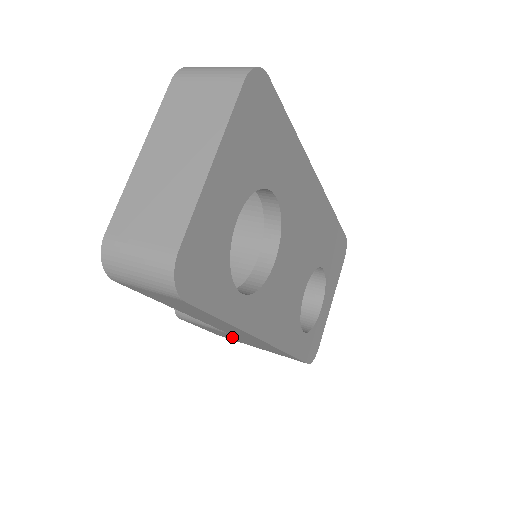
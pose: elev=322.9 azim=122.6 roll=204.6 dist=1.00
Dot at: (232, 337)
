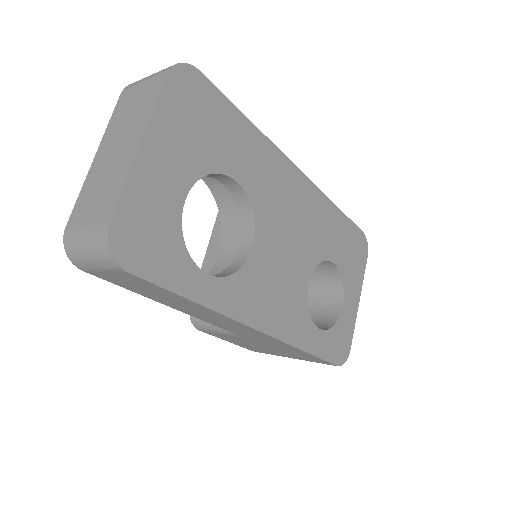
Dot at: (253, 344)
